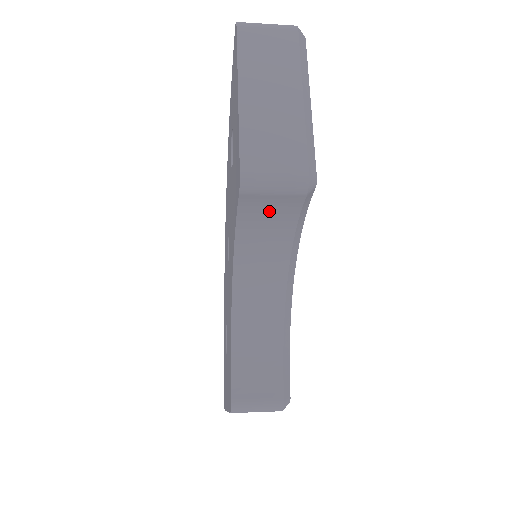
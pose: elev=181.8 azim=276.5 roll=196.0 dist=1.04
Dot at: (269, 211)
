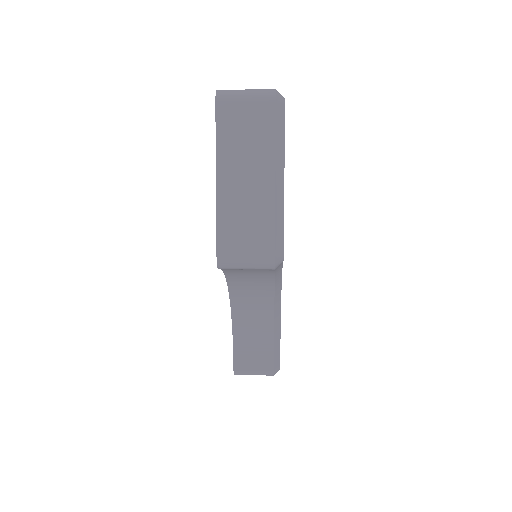
Dot at: (248, 270)
